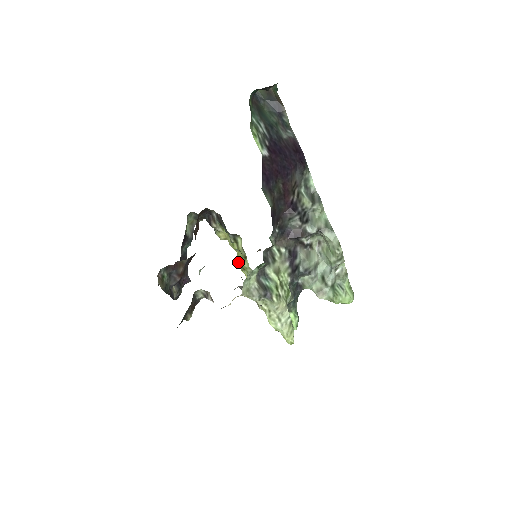
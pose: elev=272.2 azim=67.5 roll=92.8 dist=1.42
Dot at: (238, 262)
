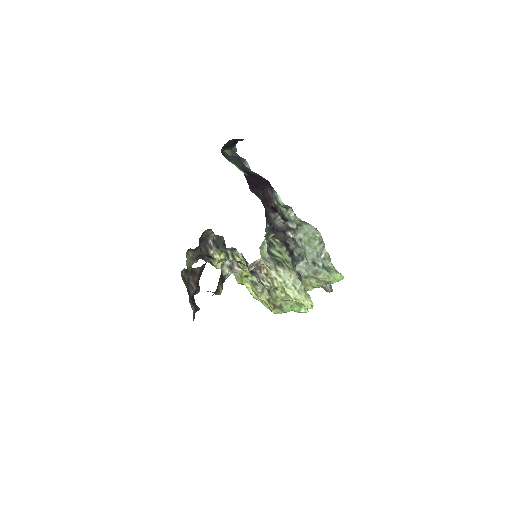
Dot at: (238, 281)
